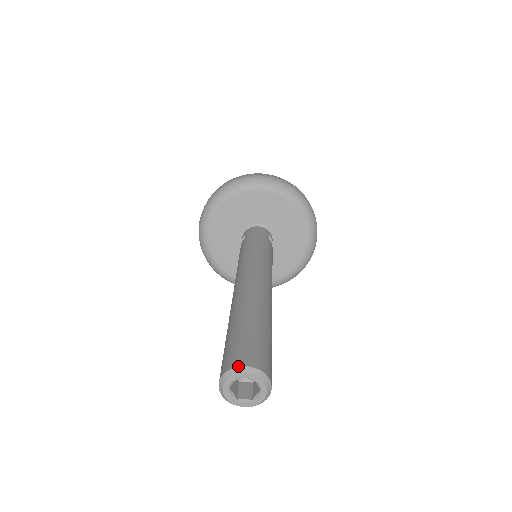
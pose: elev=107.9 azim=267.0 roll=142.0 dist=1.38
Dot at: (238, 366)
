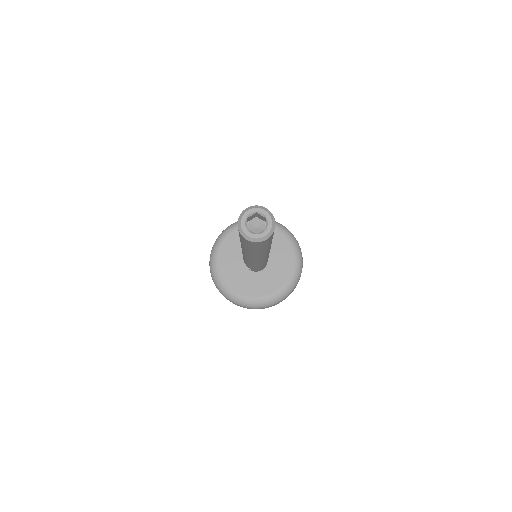
Dot at: (243, 211)
